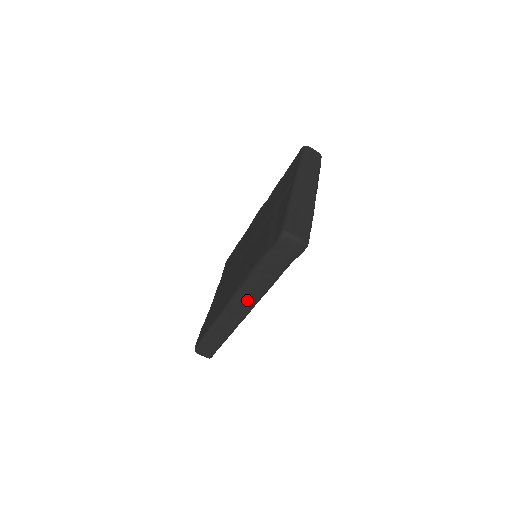
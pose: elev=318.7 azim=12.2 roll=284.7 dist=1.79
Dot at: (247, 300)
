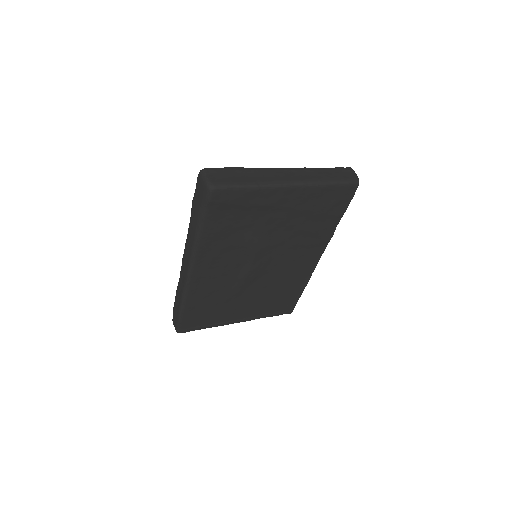
Dot at: (187, 254)
